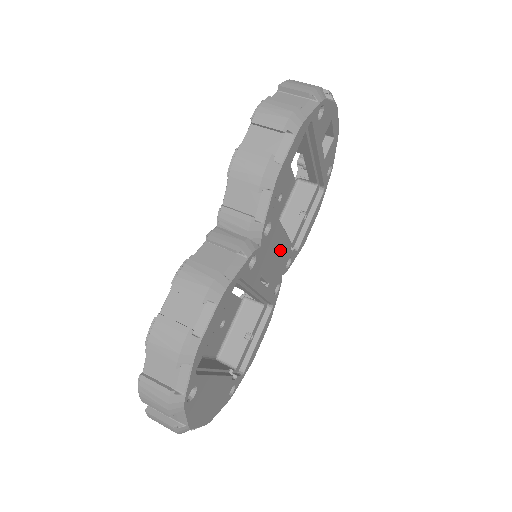
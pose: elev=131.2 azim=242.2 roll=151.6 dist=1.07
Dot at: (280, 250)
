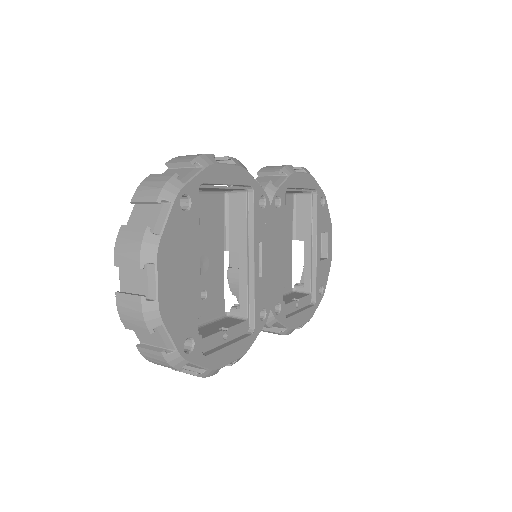
Dot at: (278, 262)
